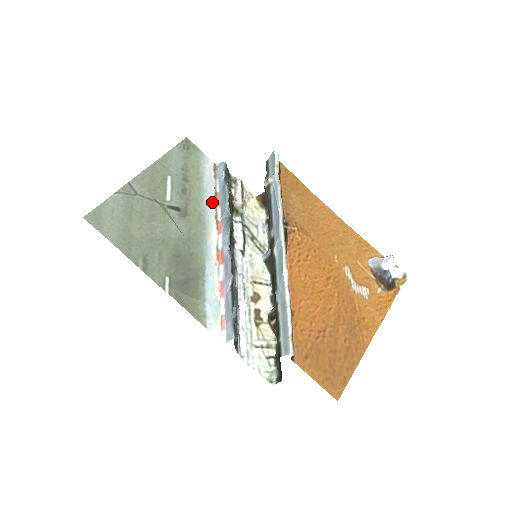
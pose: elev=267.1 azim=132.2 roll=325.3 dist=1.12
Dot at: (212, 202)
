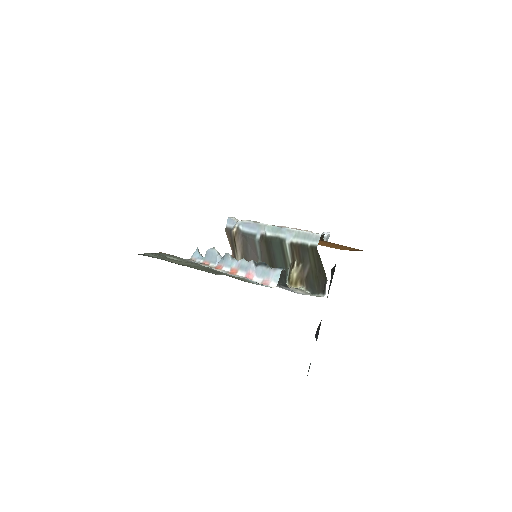
Dot at: (203, 265)
